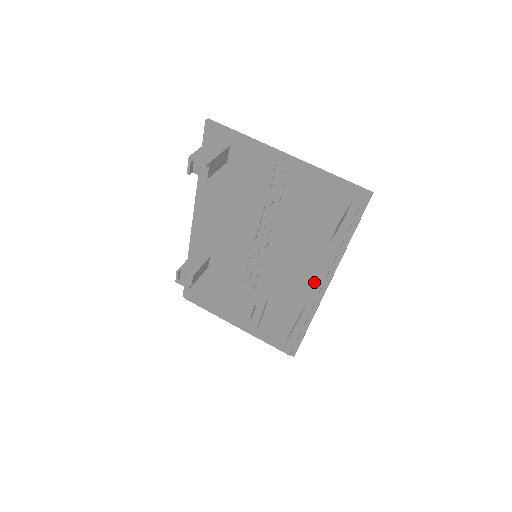
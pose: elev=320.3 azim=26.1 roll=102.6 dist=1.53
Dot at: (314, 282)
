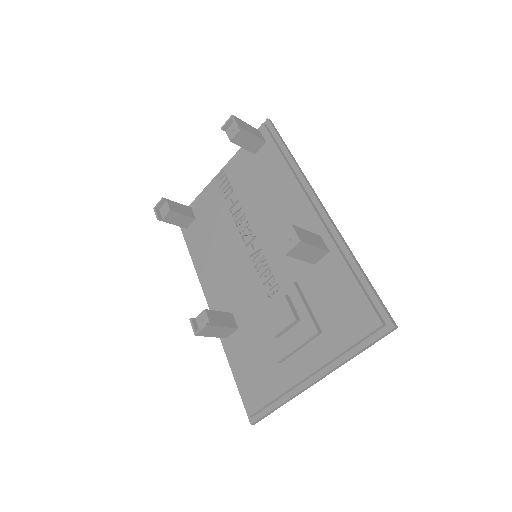
Dot at: (301, 206)
